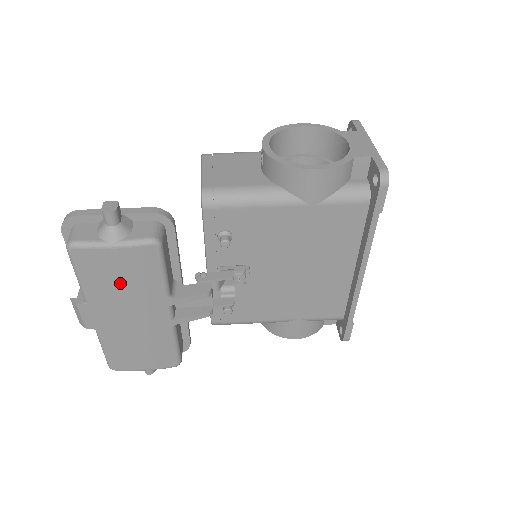
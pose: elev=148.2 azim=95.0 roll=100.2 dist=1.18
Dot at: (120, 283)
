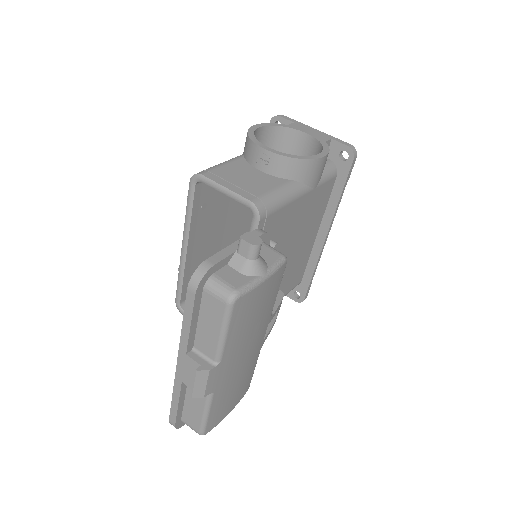
Dot at: (254, 319)
